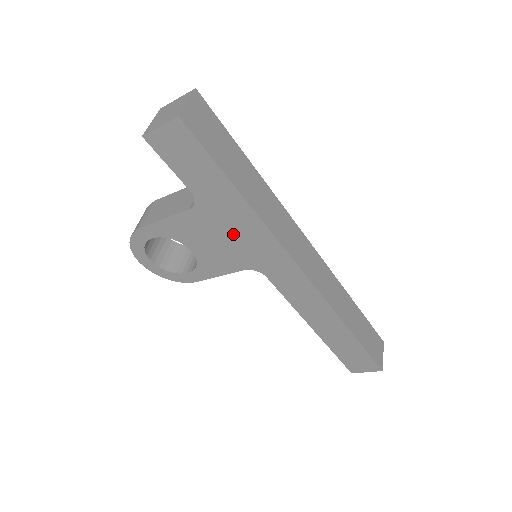
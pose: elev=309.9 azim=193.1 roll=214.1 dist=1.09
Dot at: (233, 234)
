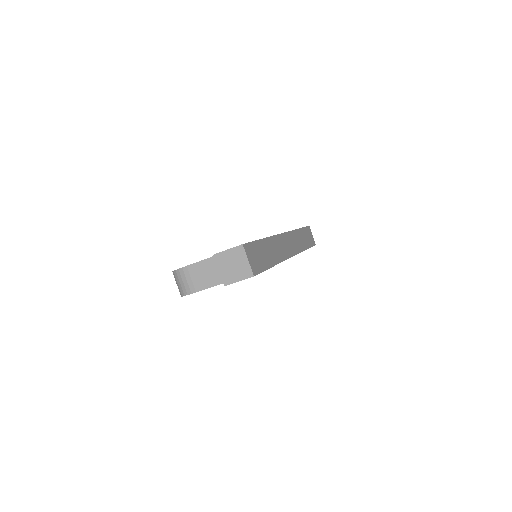
Dot at: occluded
